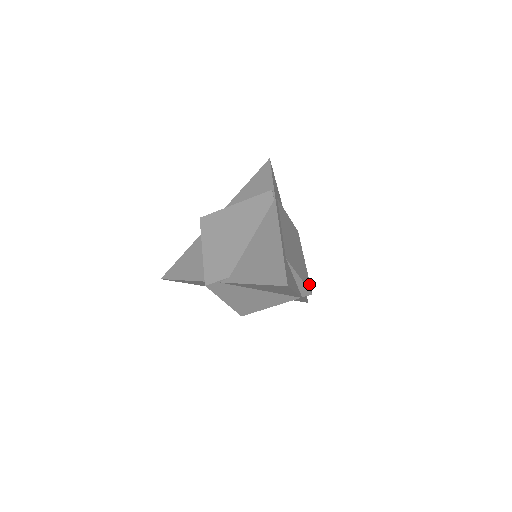
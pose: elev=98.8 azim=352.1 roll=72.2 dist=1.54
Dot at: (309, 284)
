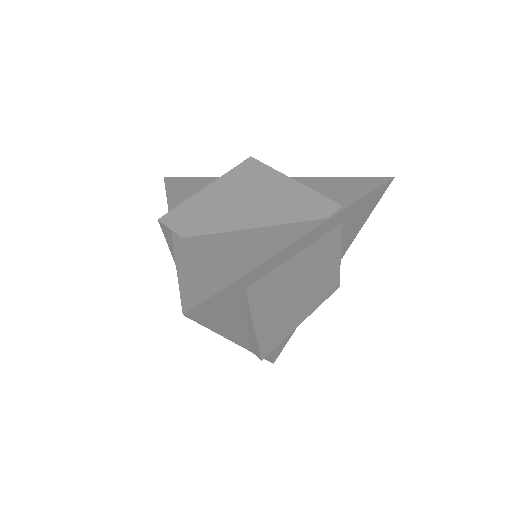
Dot at: (272, 347)
